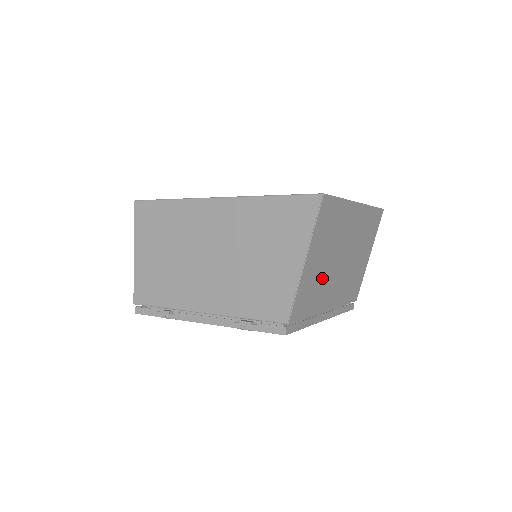
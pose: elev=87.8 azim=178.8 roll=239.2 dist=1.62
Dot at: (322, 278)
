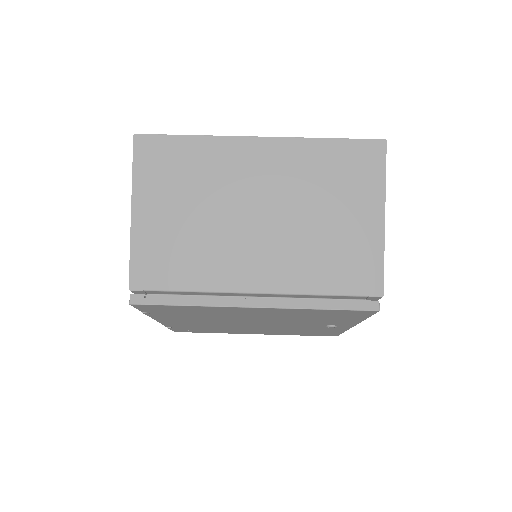
Dot at: (199, 239)
